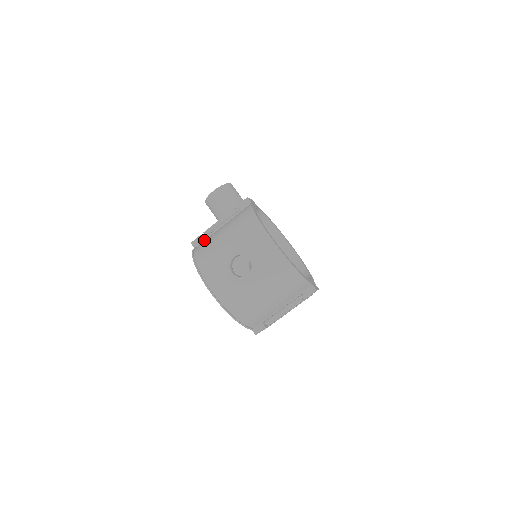
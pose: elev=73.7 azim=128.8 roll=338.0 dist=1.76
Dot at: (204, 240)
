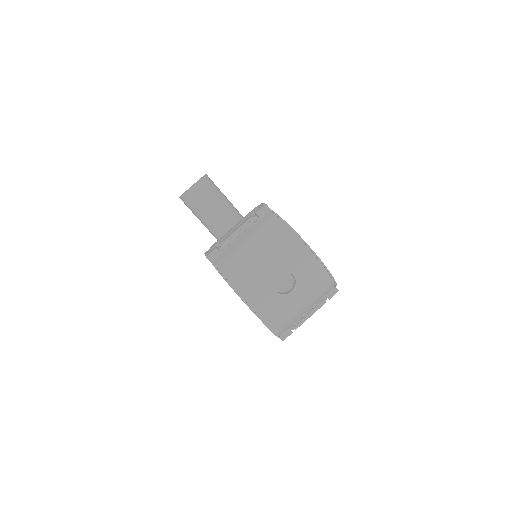
Dot at: (221, 253)
